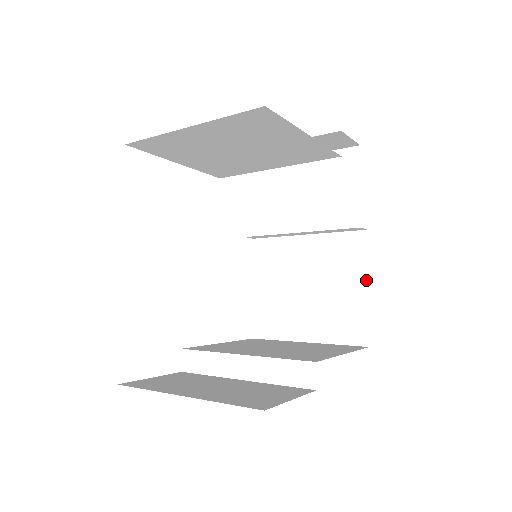
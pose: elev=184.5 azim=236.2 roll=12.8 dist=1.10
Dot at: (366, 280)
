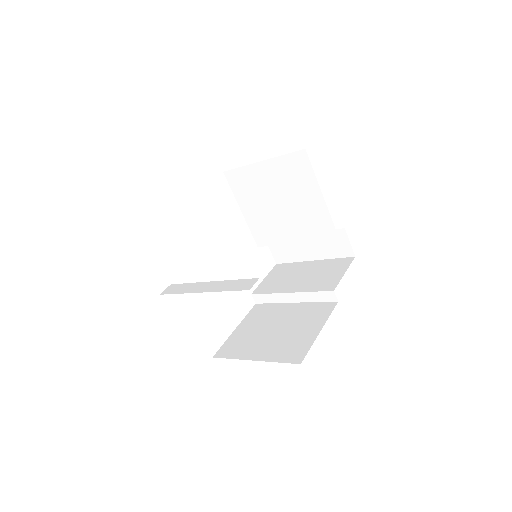
Dot at: (322, 326)
